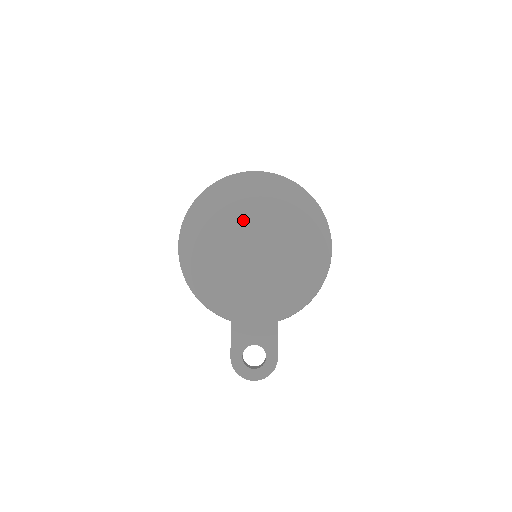
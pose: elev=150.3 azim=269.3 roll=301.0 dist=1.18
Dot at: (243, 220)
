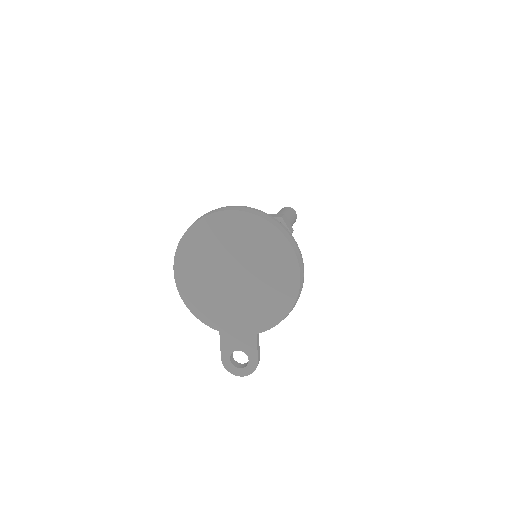
Dot at: (224, 252)
